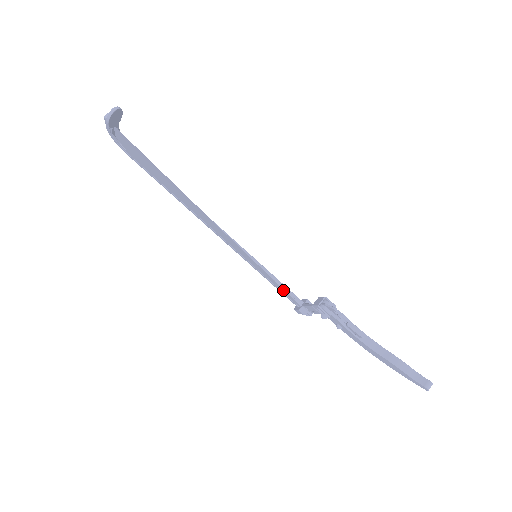
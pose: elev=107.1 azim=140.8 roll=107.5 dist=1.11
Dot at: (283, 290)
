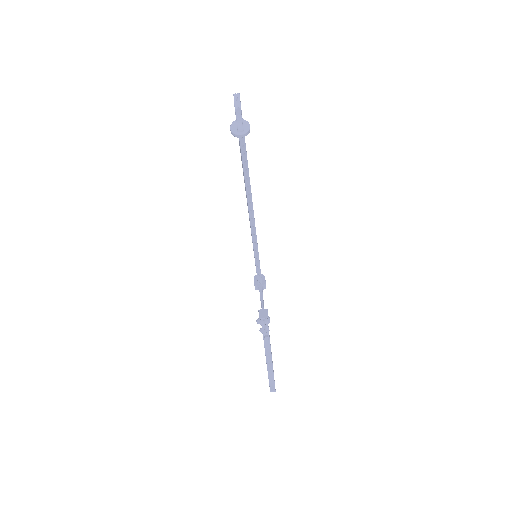
Dot at: (256, 271)
